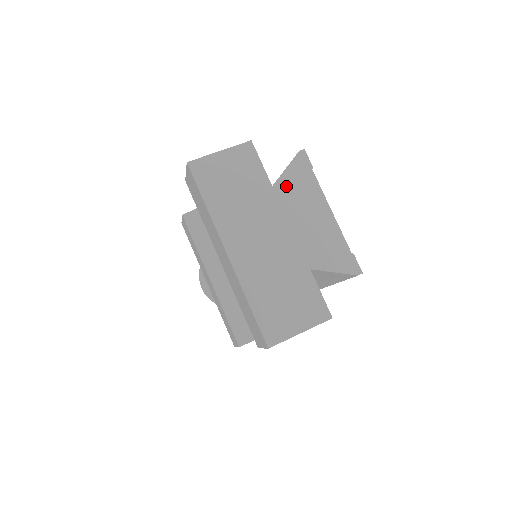
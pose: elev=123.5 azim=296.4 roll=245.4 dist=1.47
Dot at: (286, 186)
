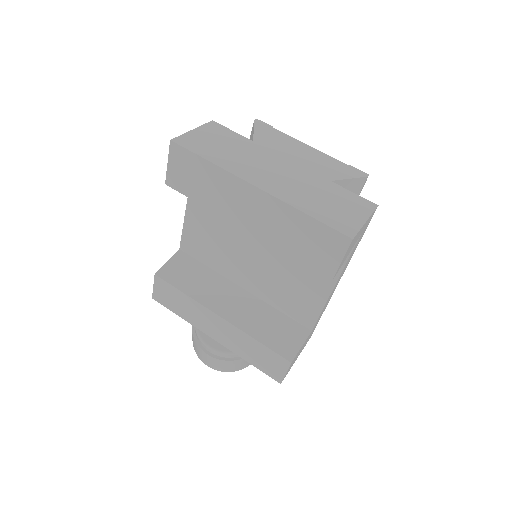
Dot at: (263, 139)
